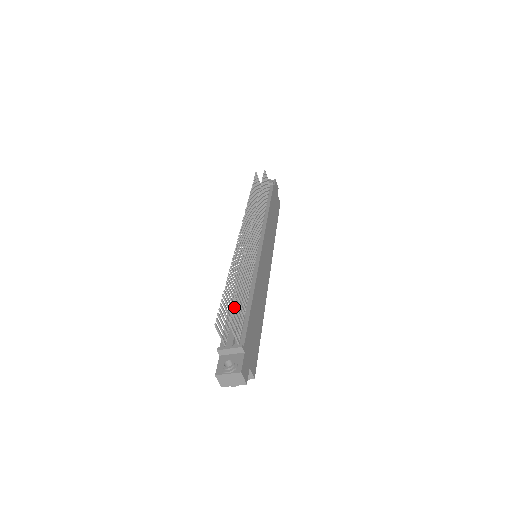
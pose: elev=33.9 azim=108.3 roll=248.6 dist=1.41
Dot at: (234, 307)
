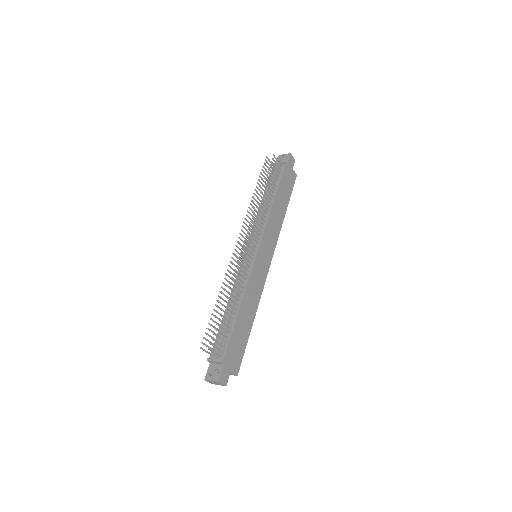
Dot at: occluded
